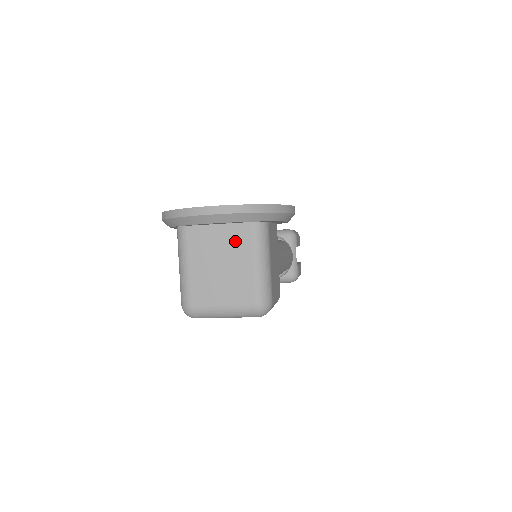
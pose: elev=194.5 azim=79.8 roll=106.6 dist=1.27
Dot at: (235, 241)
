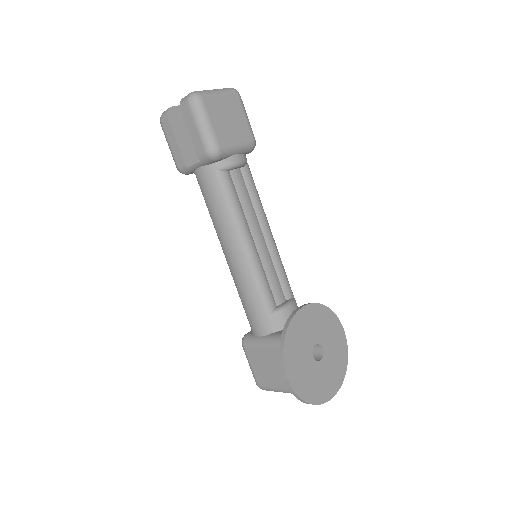
Dot at: occluded
